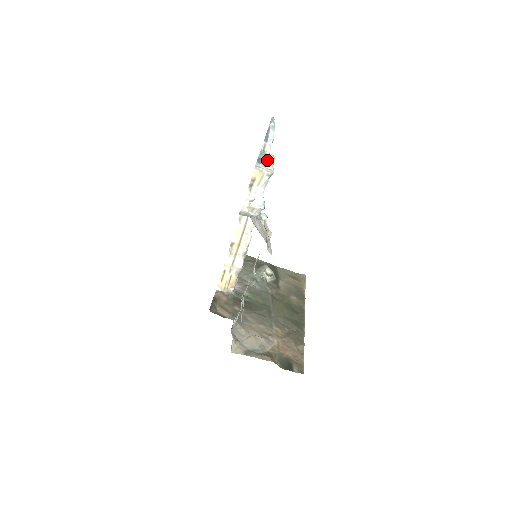
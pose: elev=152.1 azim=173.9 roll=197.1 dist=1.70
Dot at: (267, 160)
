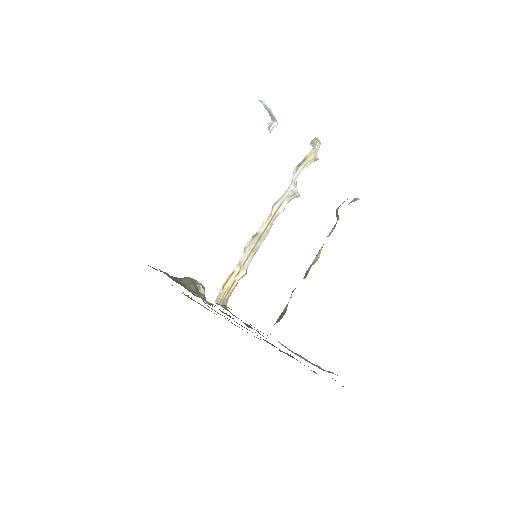
Dot at: (318, 142)
